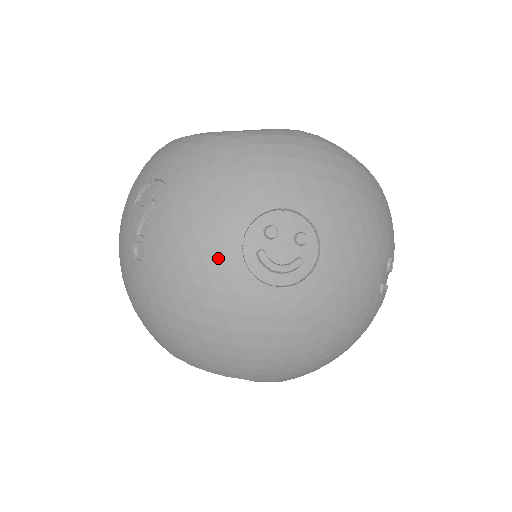
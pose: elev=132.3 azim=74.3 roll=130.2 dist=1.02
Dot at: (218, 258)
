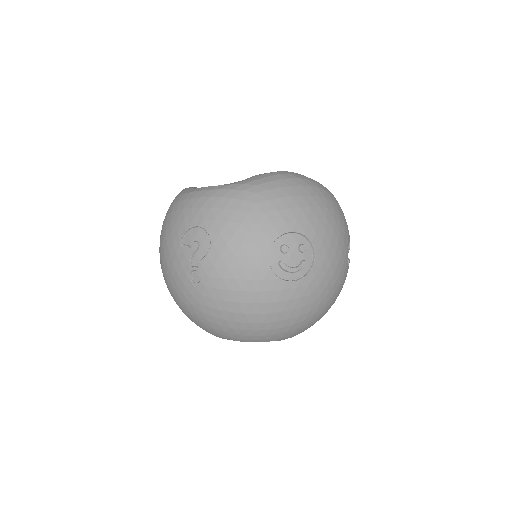
Dot at: (255, 272)
